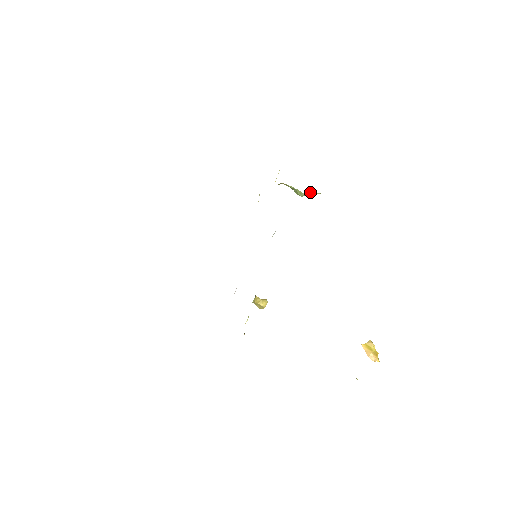
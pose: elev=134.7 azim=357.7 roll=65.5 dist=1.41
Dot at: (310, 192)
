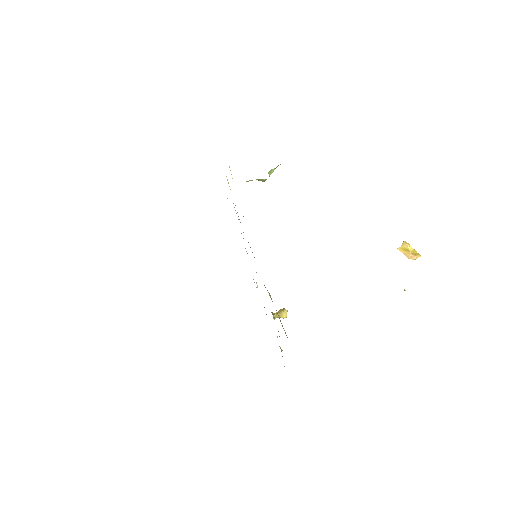
Dot at: (271, 170)
